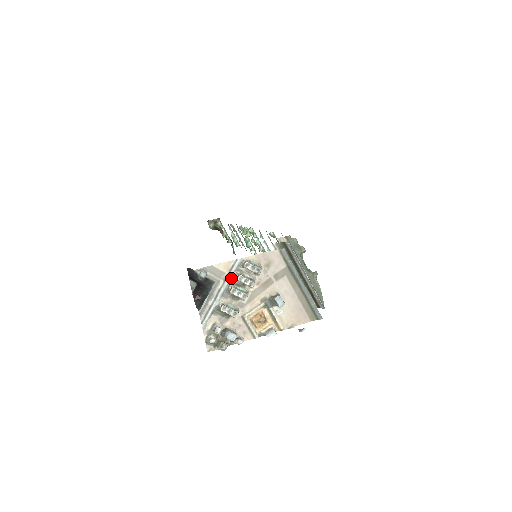
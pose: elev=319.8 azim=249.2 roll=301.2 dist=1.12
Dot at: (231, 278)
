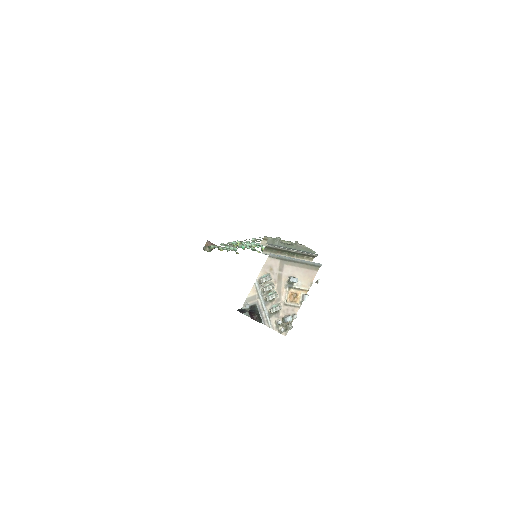
Dot at: (261, 294)
